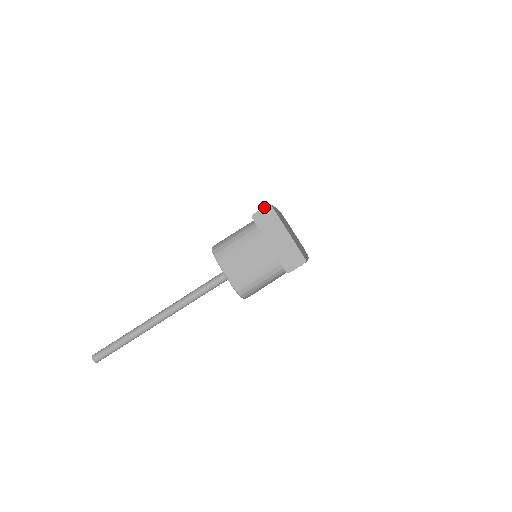
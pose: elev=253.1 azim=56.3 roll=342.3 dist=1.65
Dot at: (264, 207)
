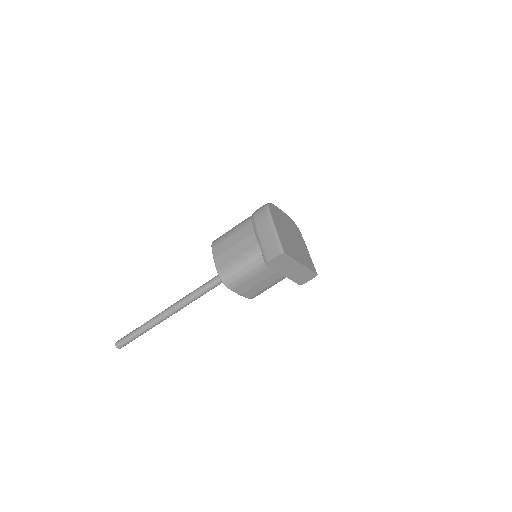
Dot at: (278, 256)
